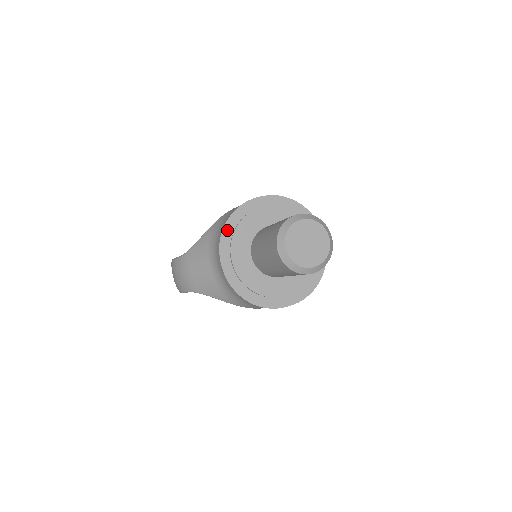
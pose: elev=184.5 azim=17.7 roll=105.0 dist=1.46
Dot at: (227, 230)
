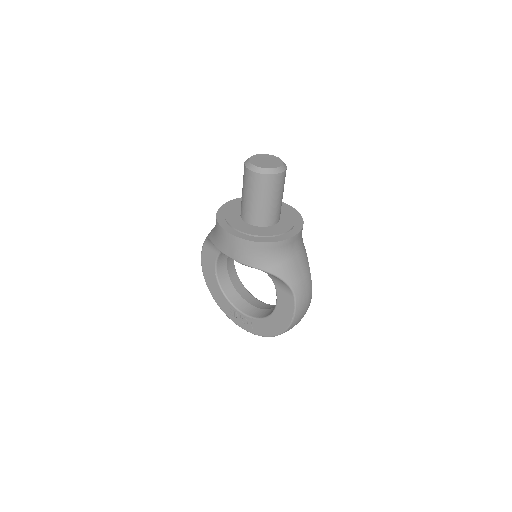
Dot at: occluded
